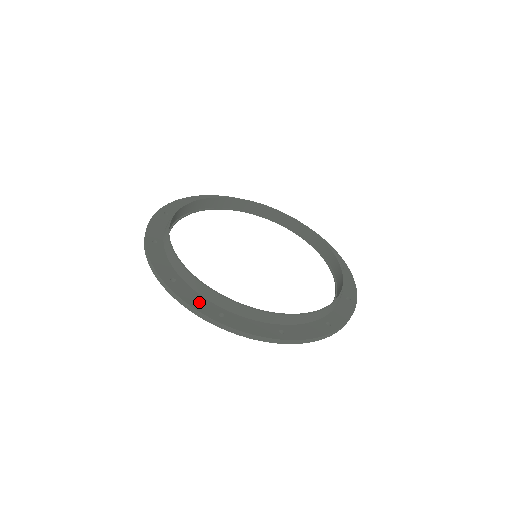
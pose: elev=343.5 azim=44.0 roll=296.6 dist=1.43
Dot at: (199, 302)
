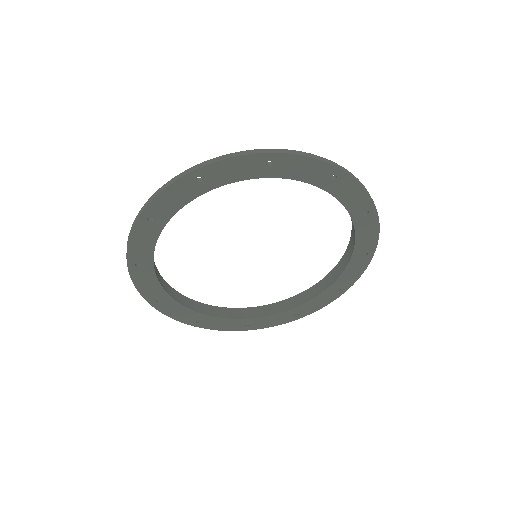
Dot at: (175, 190)
